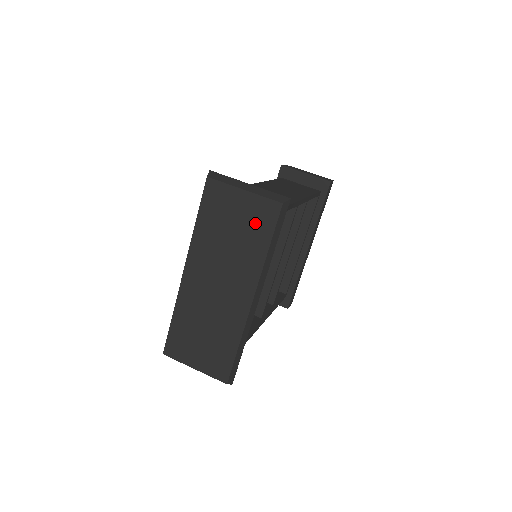
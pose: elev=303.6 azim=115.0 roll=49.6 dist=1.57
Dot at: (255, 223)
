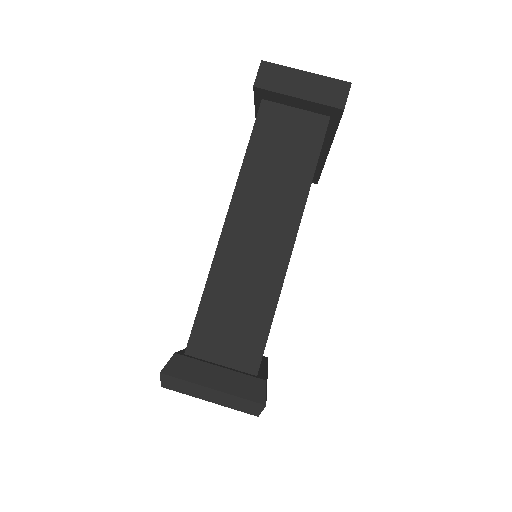
Dot at: occluded
